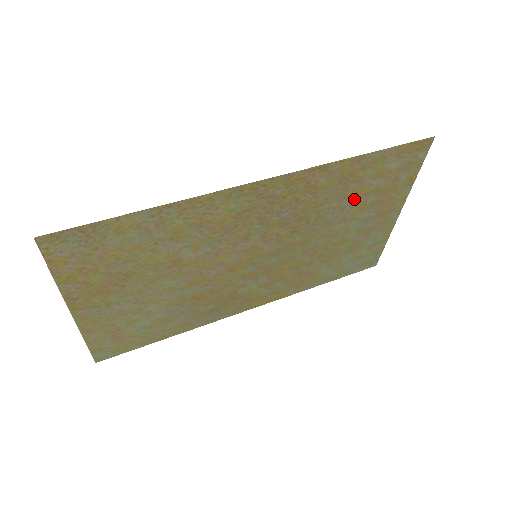
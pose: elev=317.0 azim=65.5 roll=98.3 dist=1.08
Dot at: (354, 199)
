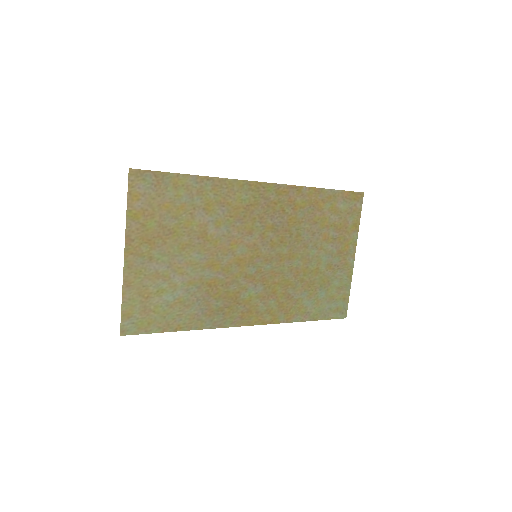
Dot at: (320, 228)
